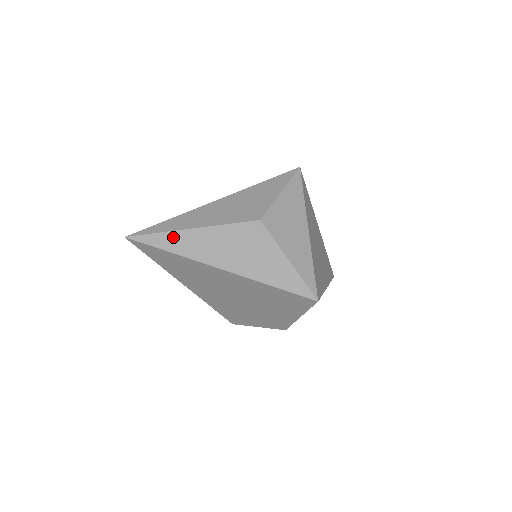
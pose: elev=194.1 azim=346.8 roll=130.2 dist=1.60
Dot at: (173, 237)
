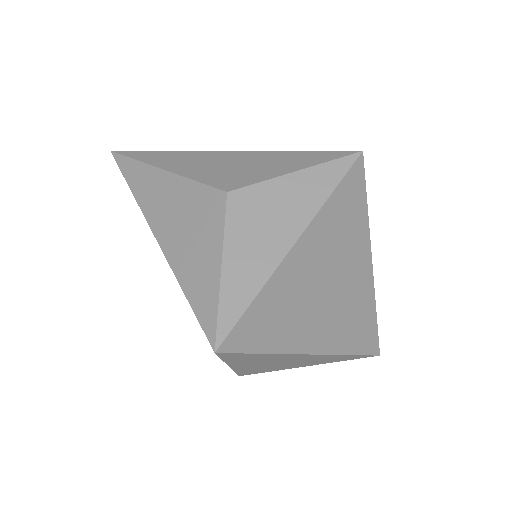
Dot at: (142, 171)
